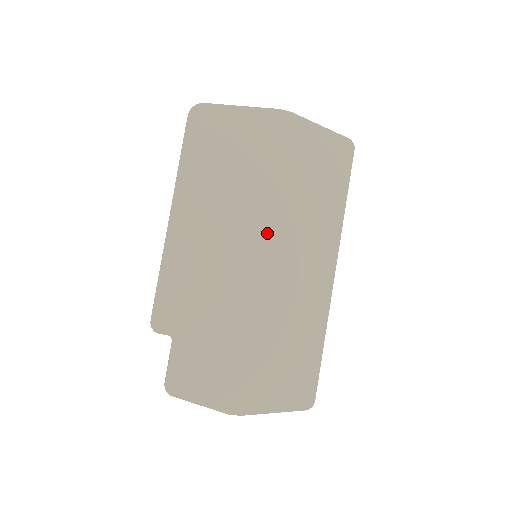
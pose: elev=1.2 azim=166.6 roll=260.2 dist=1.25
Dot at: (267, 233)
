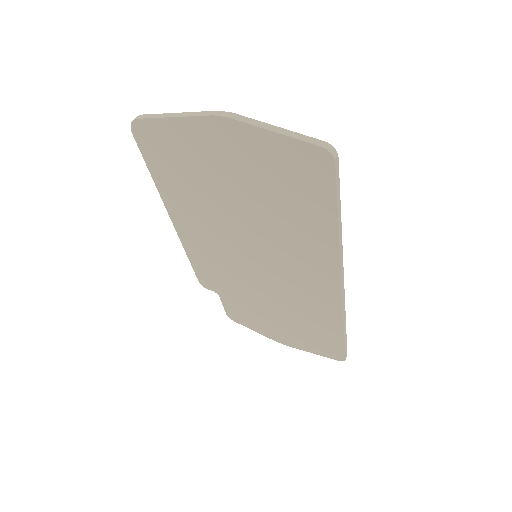
Dot at: (256, 242)
